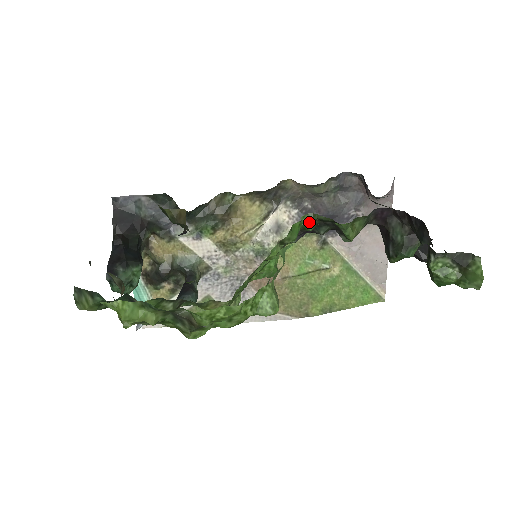
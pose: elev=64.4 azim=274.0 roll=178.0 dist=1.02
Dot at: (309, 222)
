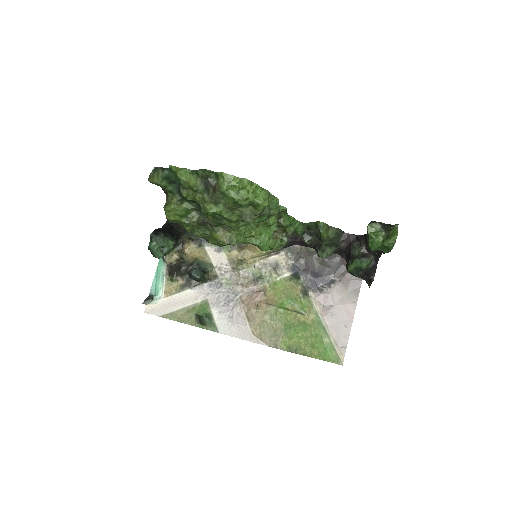
Dot at: (300, 226)
